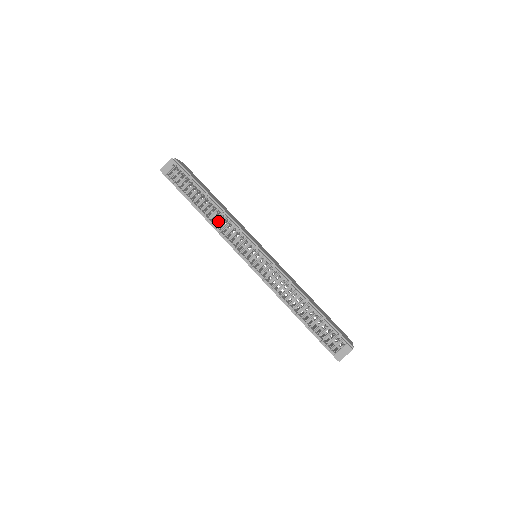
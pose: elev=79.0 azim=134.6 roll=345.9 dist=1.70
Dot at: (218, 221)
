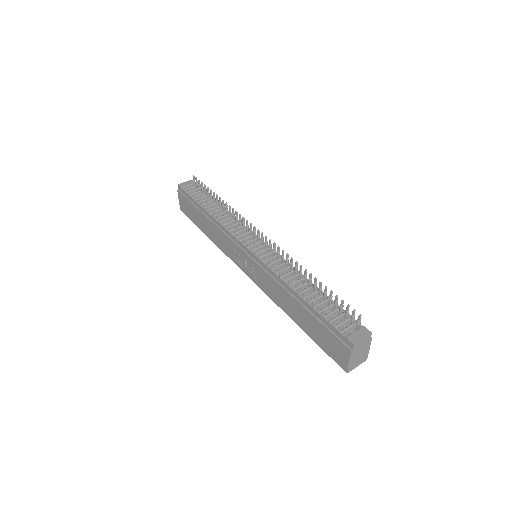
Dot at: occluded
